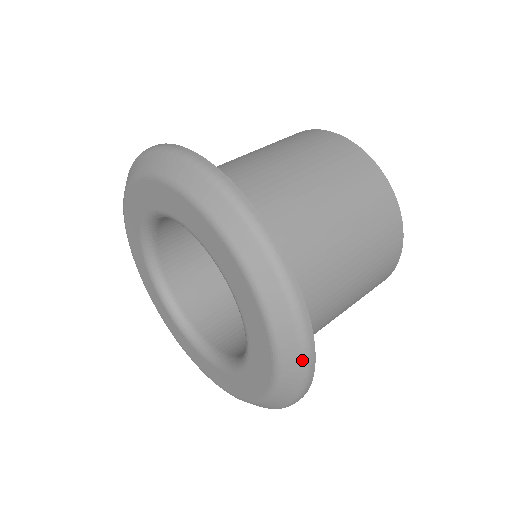
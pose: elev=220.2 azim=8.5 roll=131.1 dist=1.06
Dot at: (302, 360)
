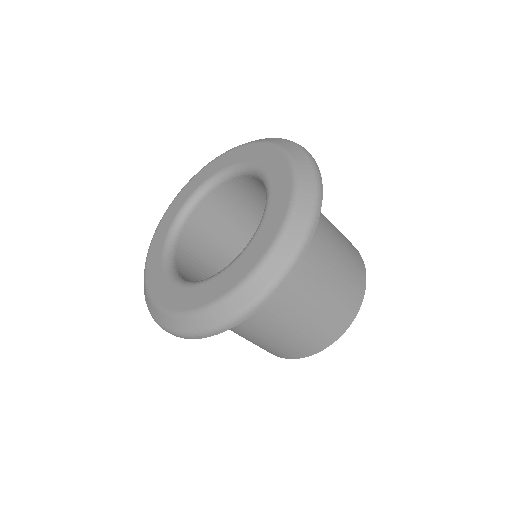
Dot at: (261, 294)
